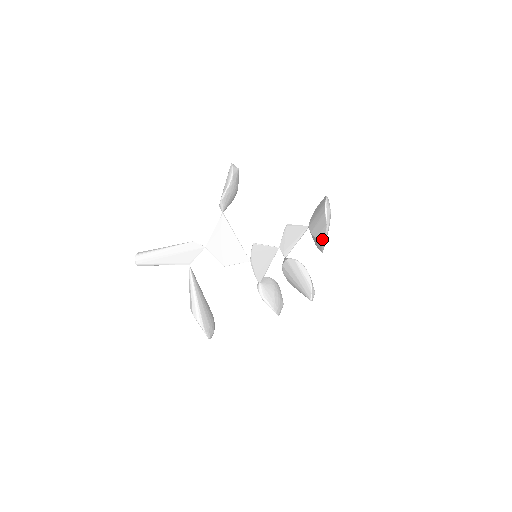
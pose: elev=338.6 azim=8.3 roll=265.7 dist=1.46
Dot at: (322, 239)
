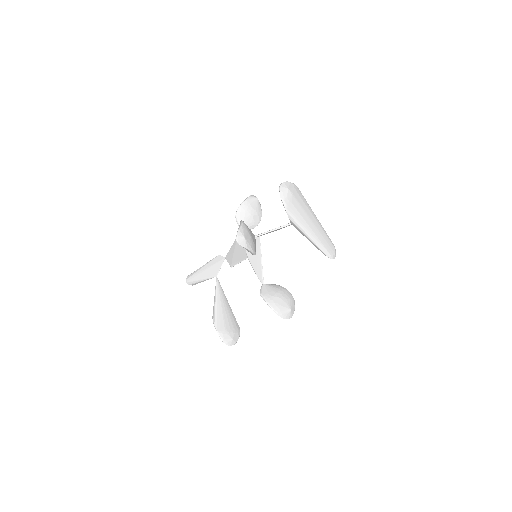
Dot at: (290, 219)
